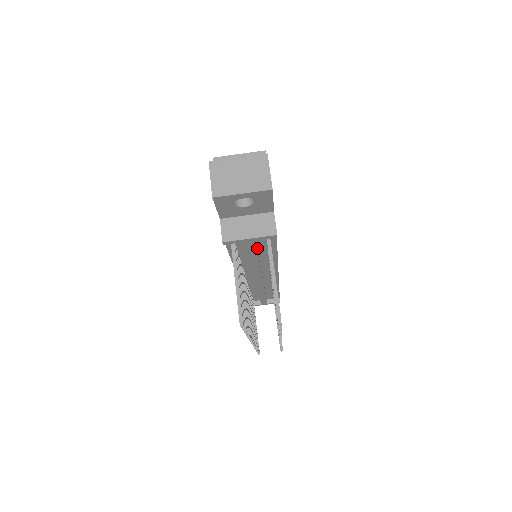
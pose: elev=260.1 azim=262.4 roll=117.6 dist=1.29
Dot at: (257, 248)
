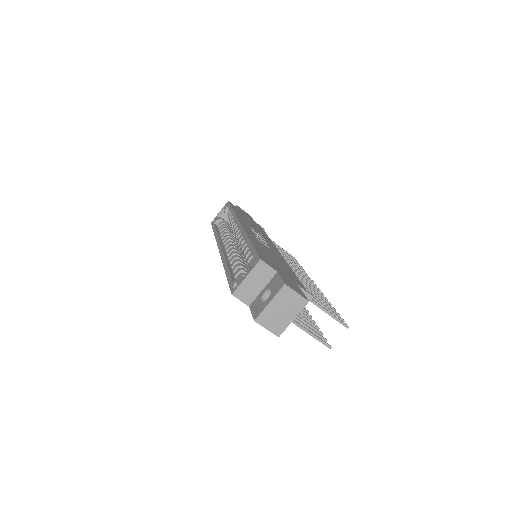
Dot at: occluded
